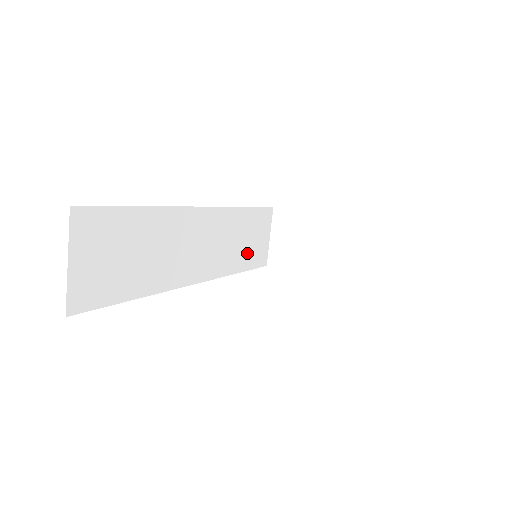
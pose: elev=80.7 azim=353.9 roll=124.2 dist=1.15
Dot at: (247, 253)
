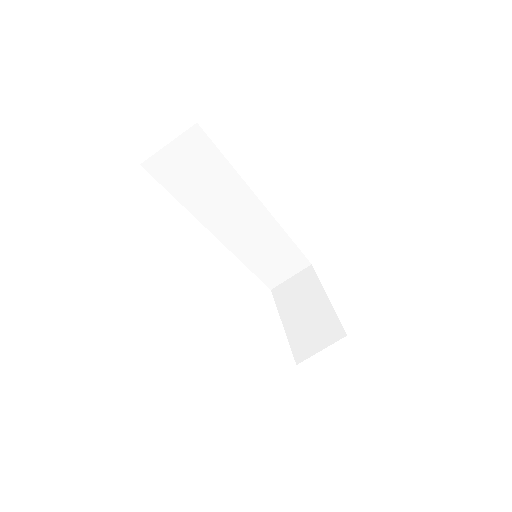
Dot at: (266, 265)
